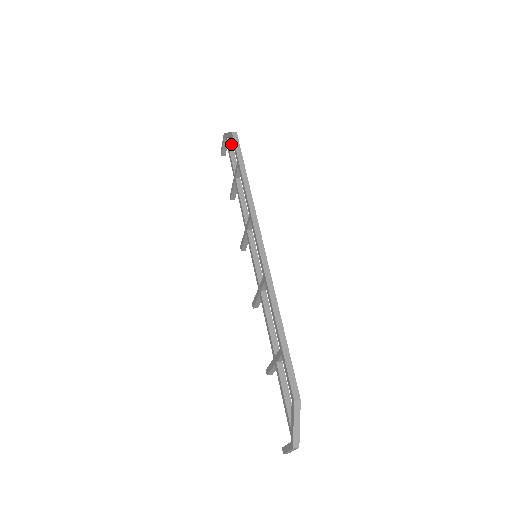
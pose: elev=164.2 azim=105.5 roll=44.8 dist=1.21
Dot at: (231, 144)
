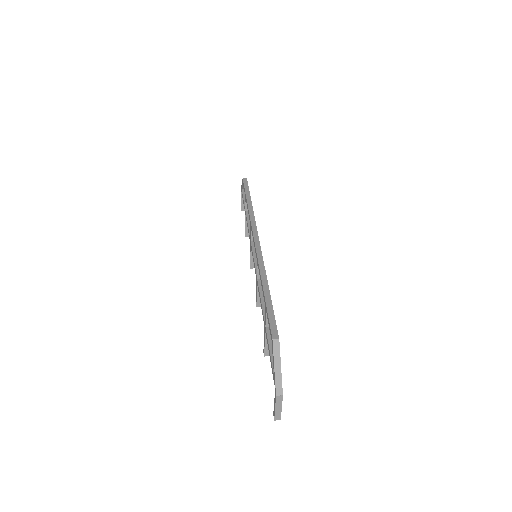
Dot at: occluded
